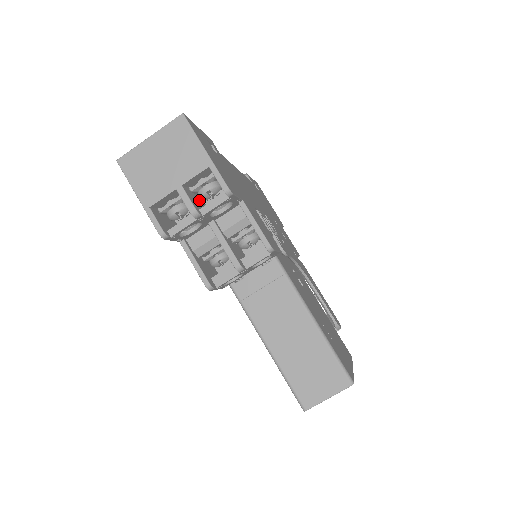
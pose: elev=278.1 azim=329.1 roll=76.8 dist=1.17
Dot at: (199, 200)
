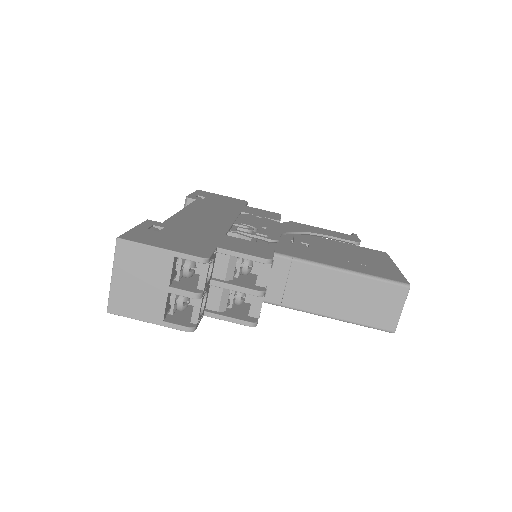
Dot at: (188, 278)
